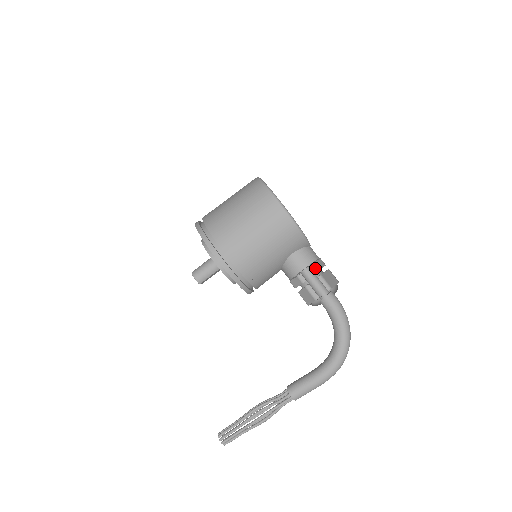
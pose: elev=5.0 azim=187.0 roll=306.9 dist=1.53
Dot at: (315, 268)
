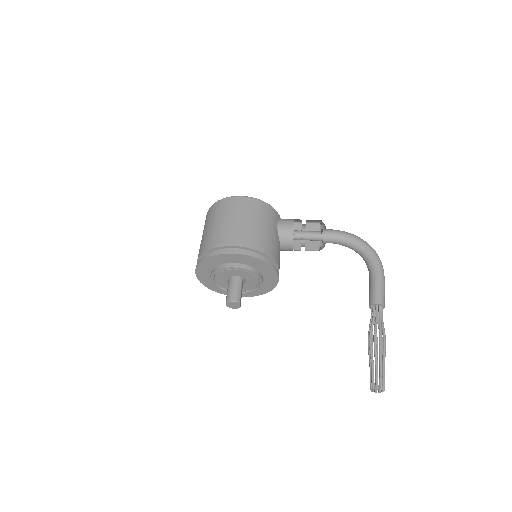
Dot at: occluded
